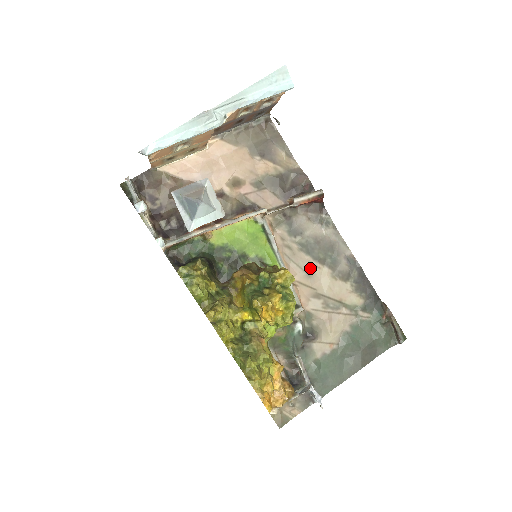
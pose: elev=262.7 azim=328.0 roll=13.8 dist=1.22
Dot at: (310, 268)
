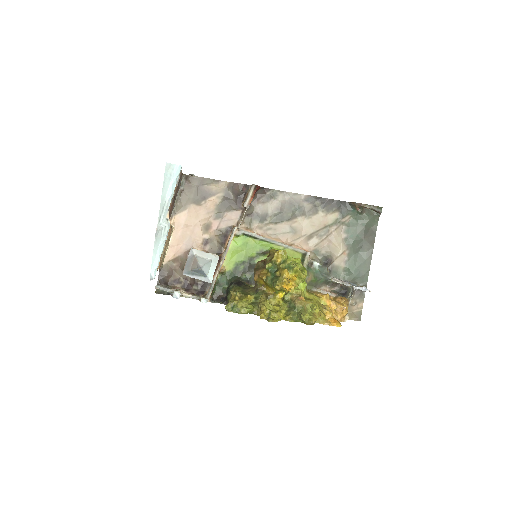
Dot at: (291, 227)
